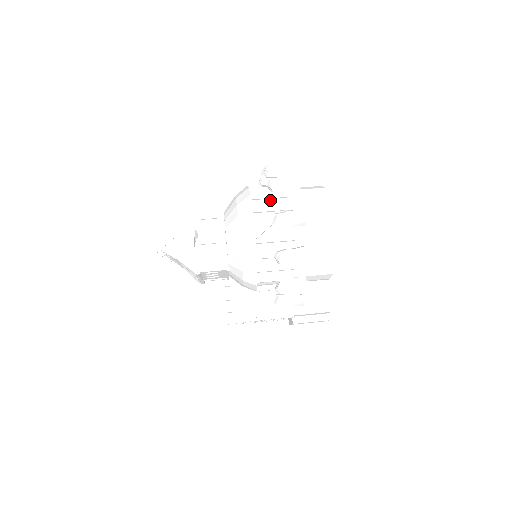
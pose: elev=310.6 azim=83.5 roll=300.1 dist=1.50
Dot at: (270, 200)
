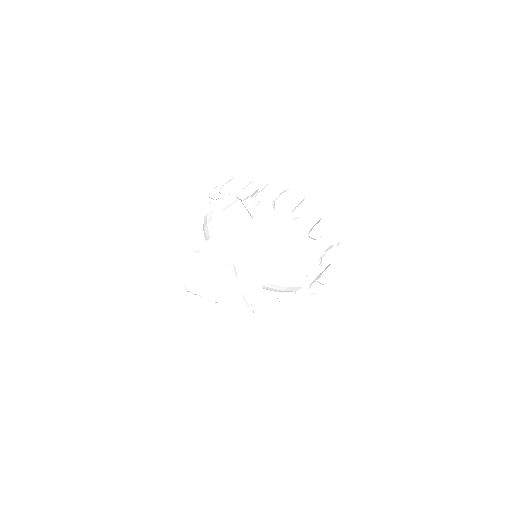
Dot at: (301, 238)
